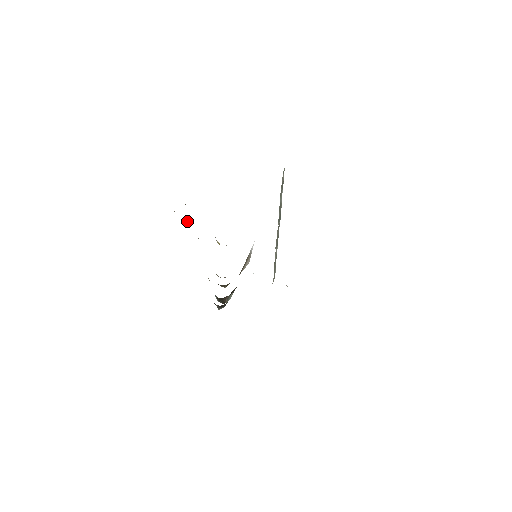
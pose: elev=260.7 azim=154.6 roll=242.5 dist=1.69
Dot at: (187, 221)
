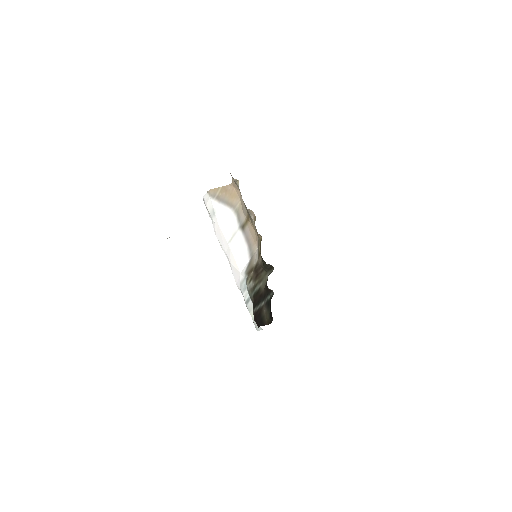
Dot at: occluded
